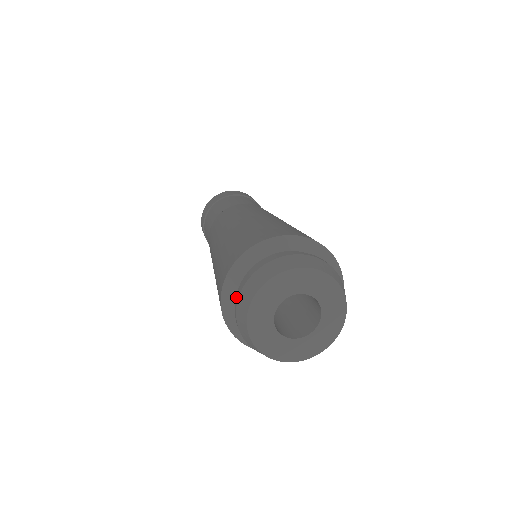
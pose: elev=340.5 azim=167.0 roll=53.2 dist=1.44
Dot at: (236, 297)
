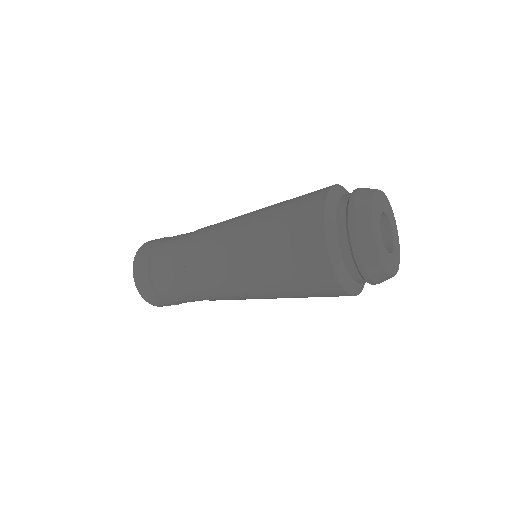
Dot at: (339, 242)
